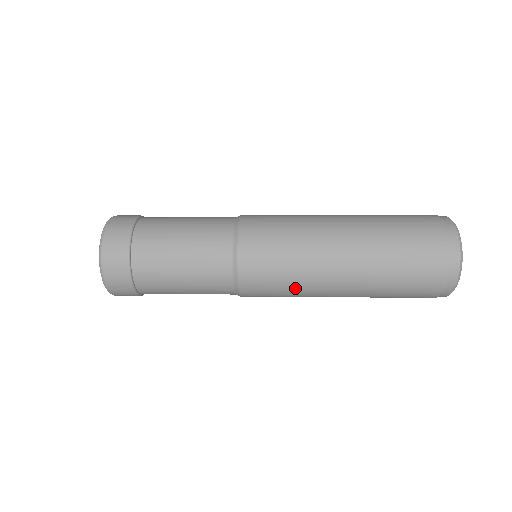
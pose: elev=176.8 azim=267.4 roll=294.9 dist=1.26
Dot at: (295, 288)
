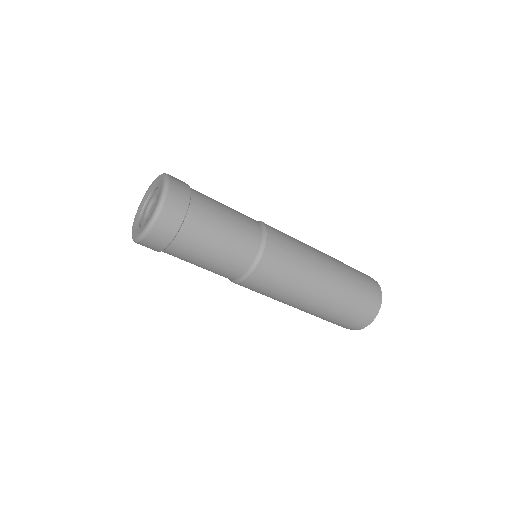
Dot at: (293, 281)
